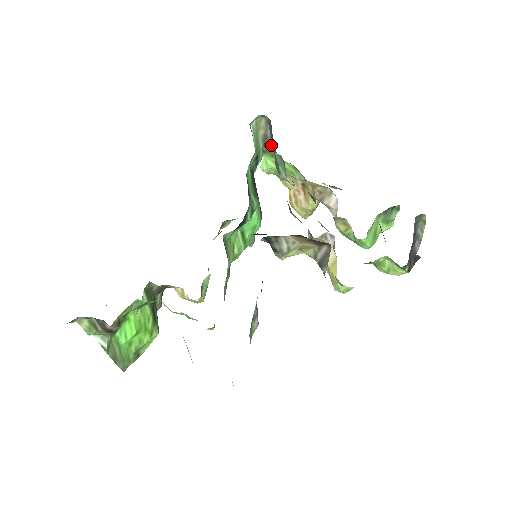
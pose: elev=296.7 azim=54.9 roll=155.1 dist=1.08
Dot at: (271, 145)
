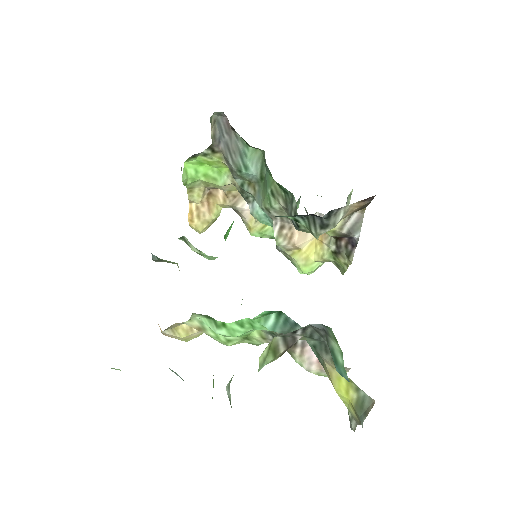
Dot at: (218, 146)
